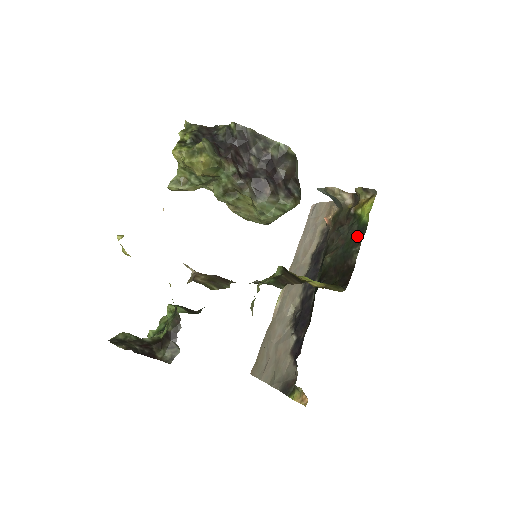
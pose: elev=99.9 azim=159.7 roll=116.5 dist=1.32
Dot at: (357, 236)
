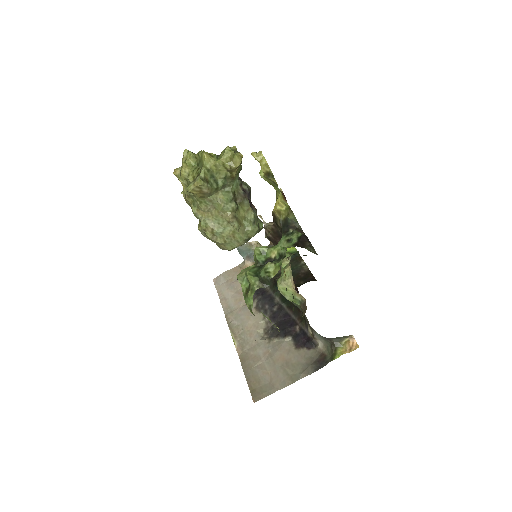
Dot at: (294, 260)
